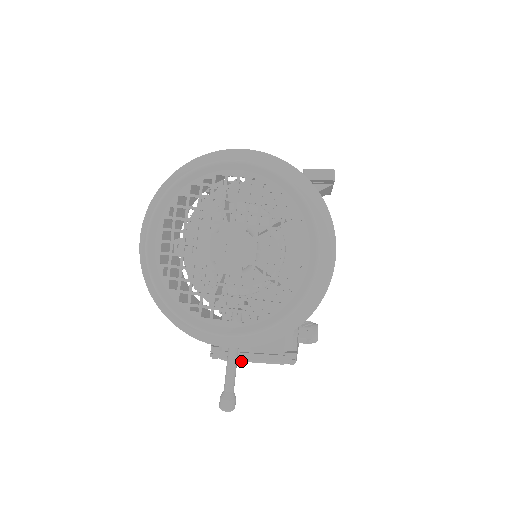
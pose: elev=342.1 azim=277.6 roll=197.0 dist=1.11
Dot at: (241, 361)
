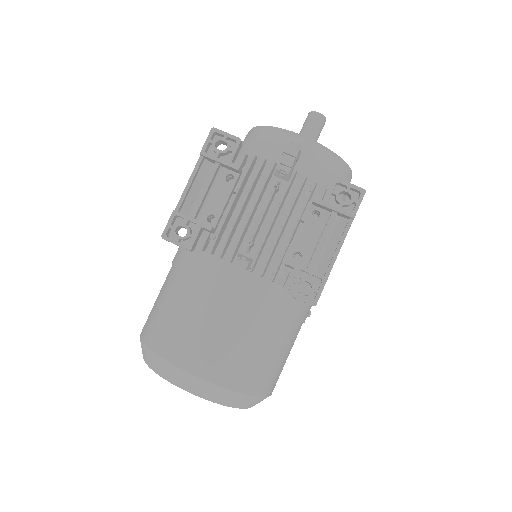
Dot at: occluded
